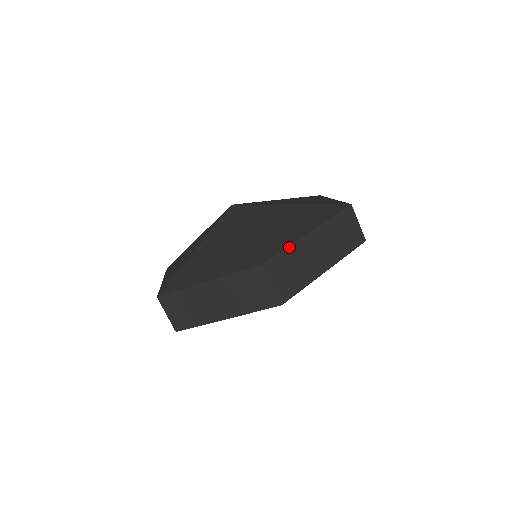
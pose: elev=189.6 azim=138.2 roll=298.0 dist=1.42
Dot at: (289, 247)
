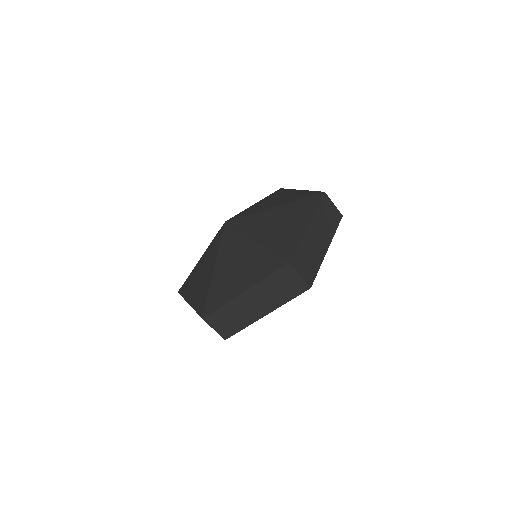
Dot at: (224, 305)
